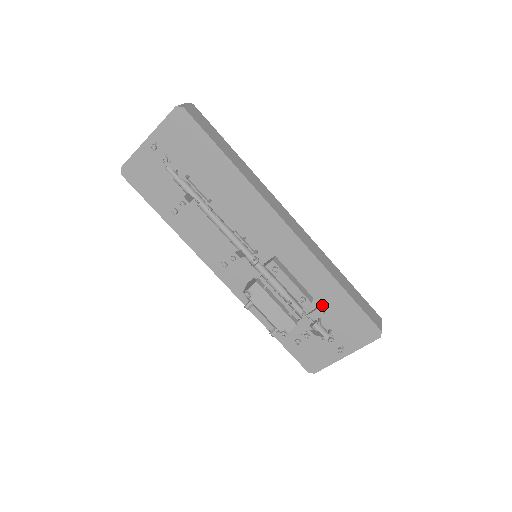
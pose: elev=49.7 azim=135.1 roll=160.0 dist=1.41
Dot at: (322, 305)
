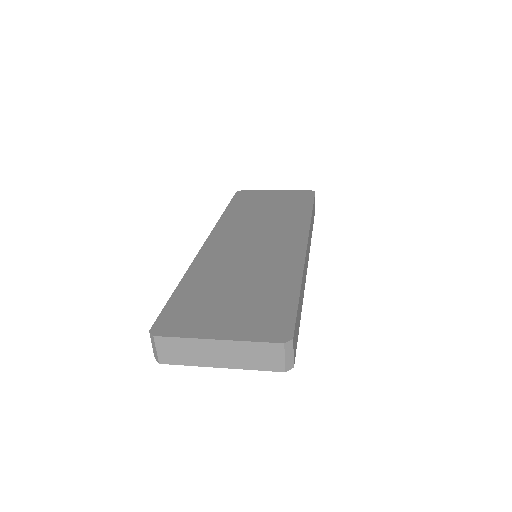
Dot at: occluded
